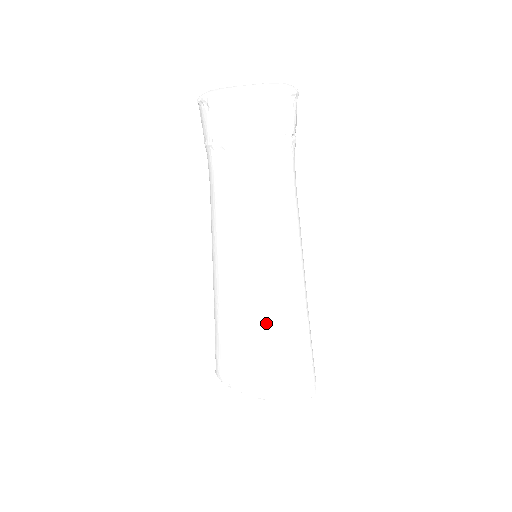
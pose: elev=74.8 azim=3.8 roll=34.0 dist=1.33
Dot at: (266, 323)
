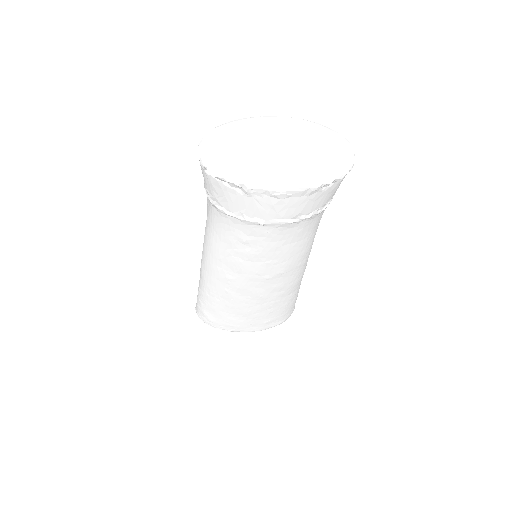
Dot at: (277, 303)
